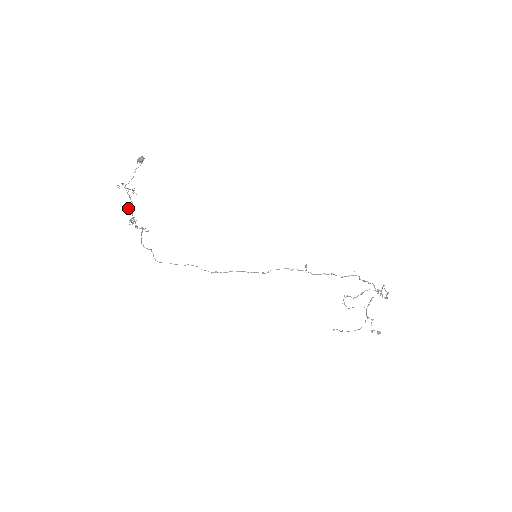
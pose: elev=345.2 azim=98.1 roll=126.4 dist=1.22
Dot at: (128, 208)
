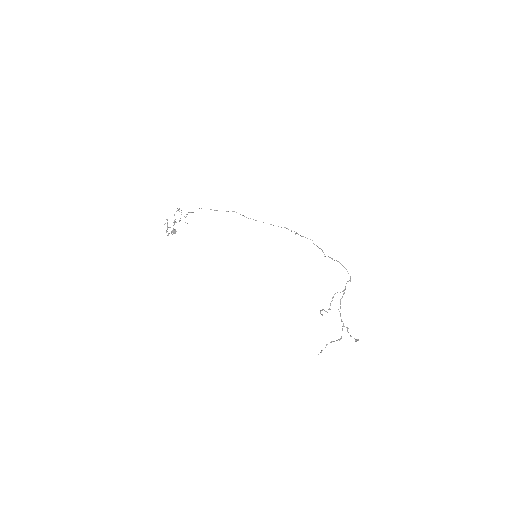
Dot at: occluded
